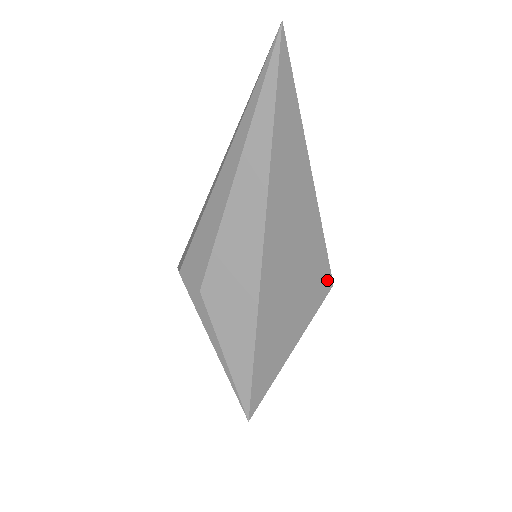
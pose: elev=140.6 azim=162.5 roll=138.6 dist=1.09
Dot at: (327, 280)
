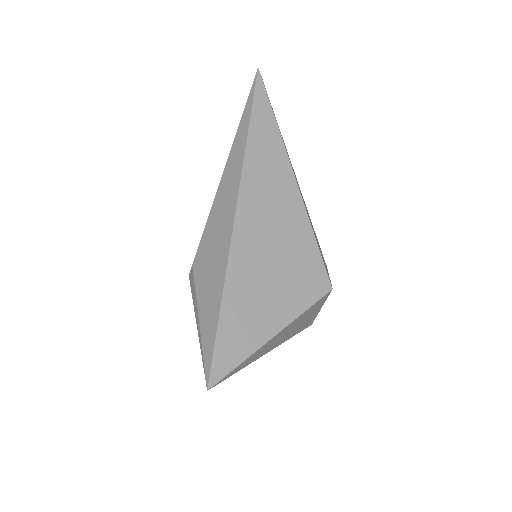
Dot at: (322, 279)
